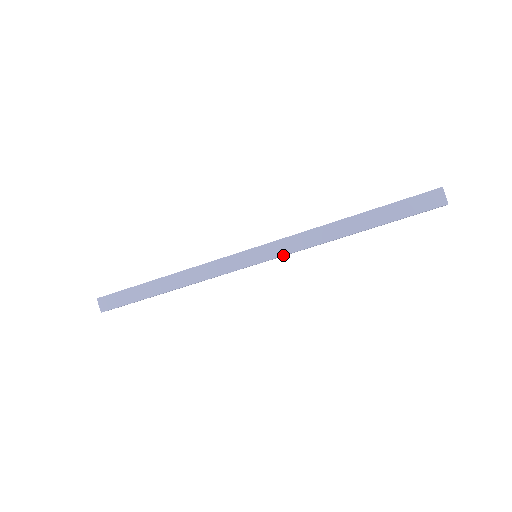
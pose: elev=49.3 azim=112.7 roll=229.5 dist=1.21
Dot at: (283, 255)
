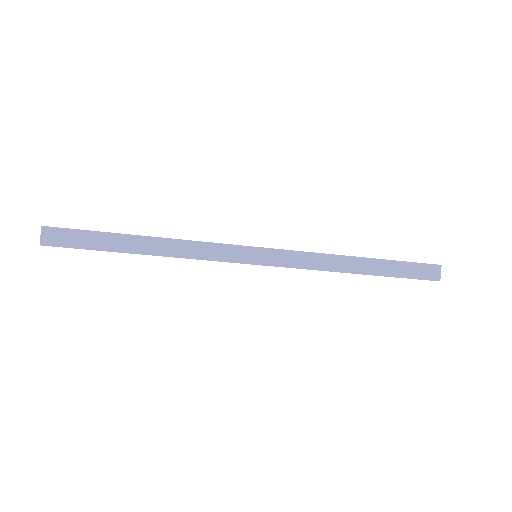
Dot at: (287, 267)
